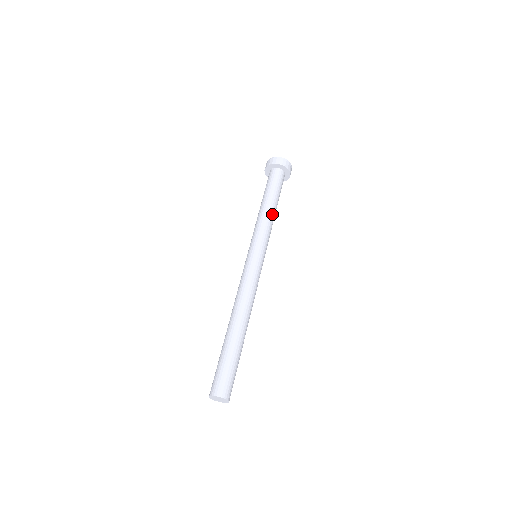
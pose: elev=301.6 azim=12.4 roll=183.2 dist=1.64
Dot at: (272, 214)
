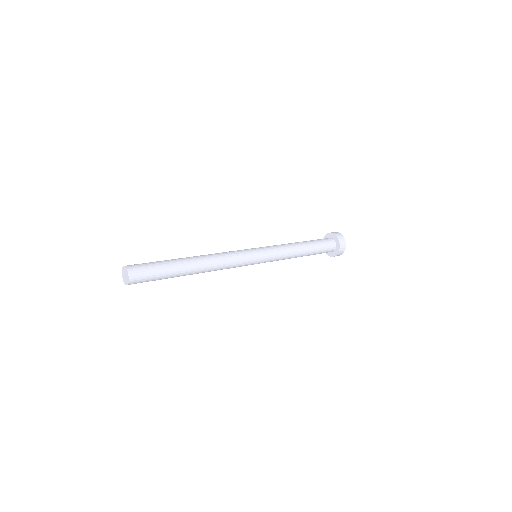
Dot at: (297, 251)
